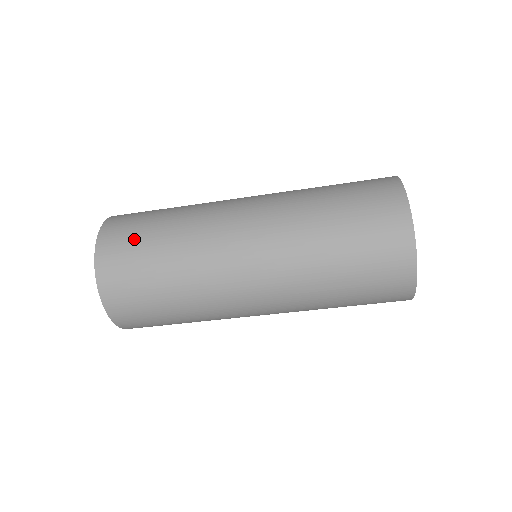
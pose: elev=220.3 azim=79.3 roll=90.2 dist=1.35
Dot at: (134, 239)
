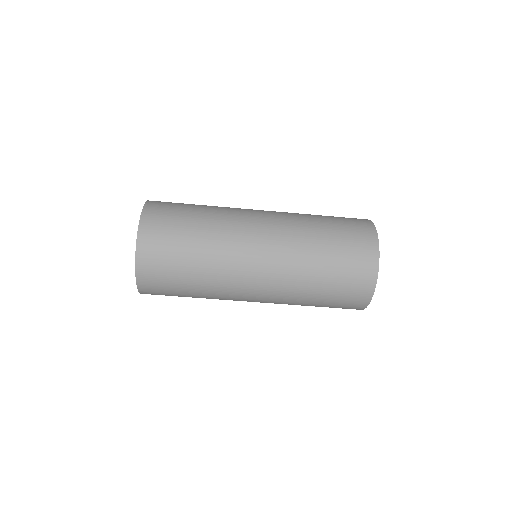
Dot at: occluded
